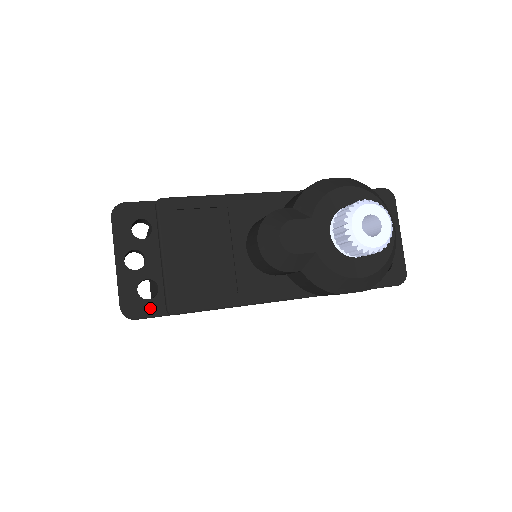
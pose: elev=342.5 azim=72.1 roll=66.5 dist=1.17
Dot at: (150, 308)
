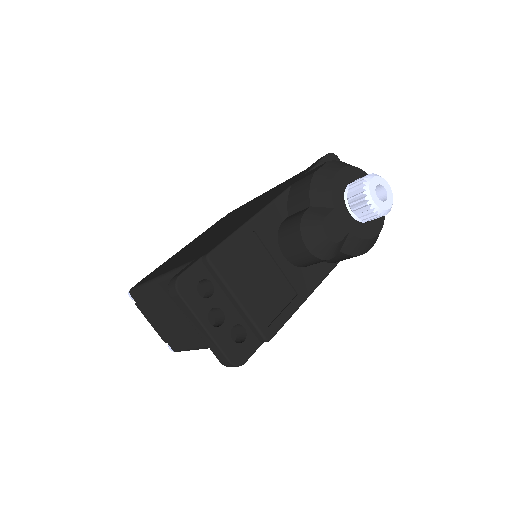
Dot at: (249, 347)
